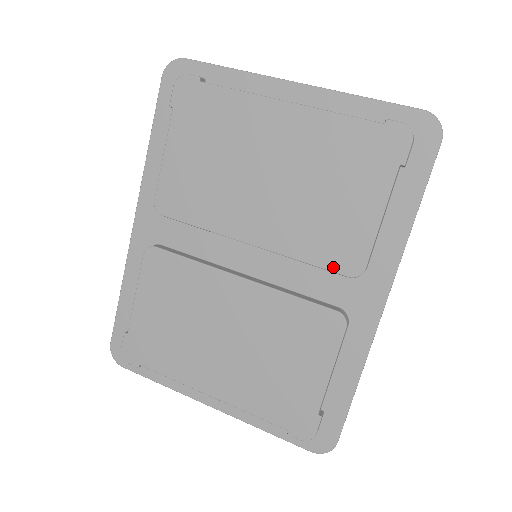
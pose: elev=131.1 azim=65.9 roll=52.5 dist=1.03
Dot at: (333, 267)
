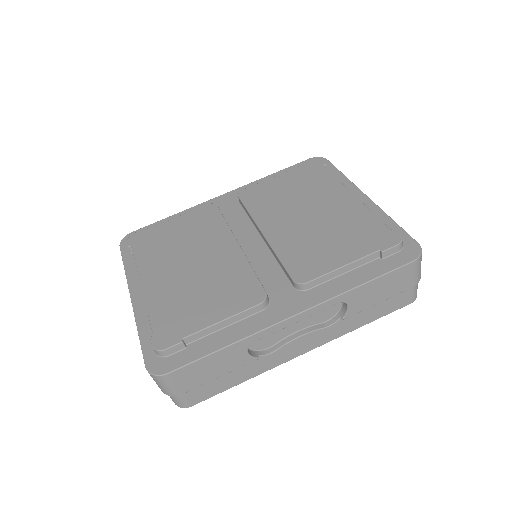
Dot at: (291, 270)
